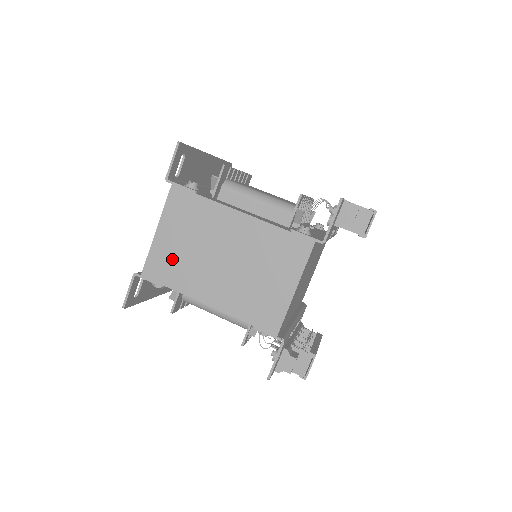
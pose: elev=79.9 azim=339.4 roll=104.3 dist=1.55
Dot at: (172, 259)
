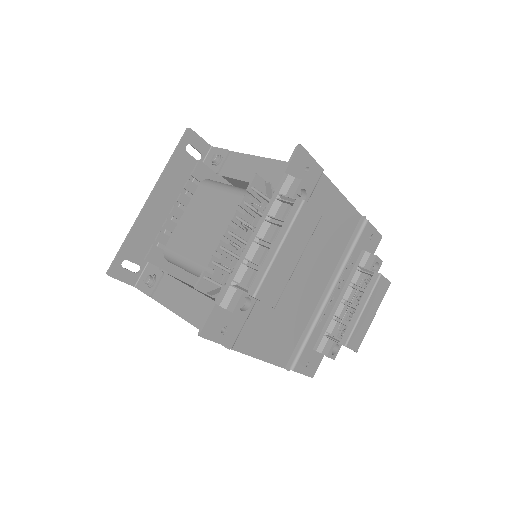
Dot at: occluded
